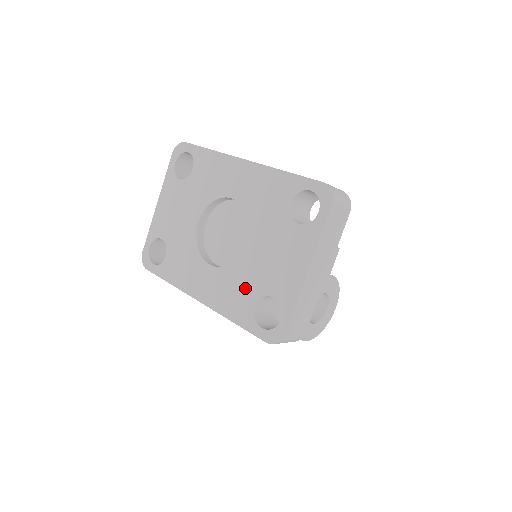
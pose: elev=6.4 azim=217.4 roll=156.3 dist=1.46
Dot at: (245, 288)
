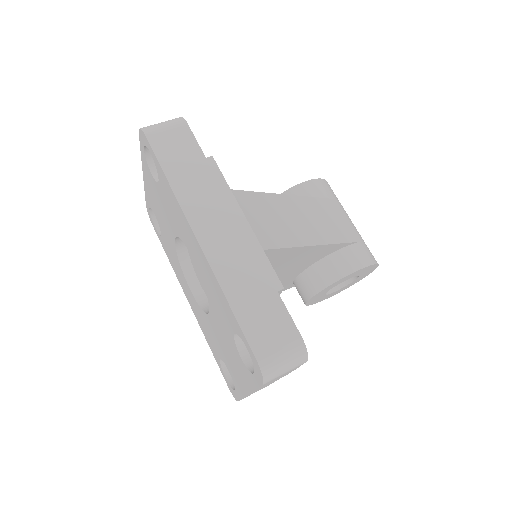
Dot at: (212, 339)
